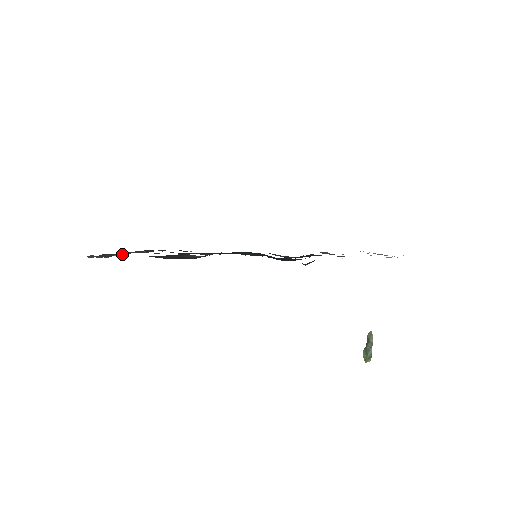
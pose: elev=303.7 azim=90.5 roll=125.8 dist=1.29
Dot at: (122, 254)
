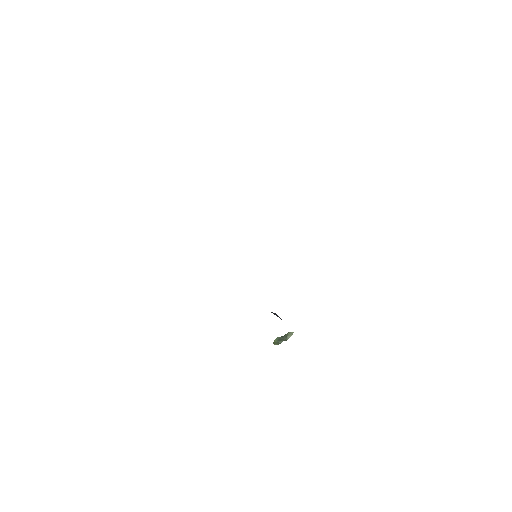
Dot at: occluded
